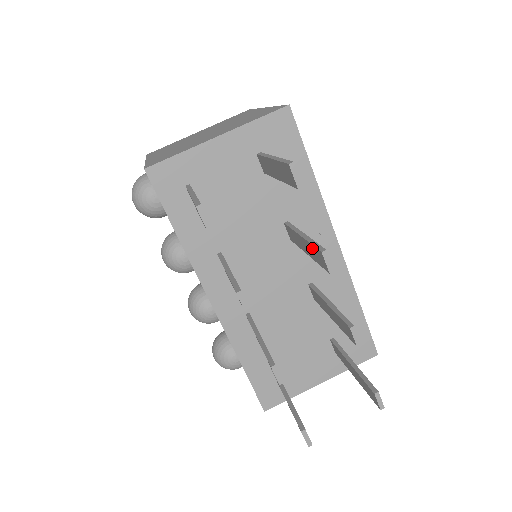
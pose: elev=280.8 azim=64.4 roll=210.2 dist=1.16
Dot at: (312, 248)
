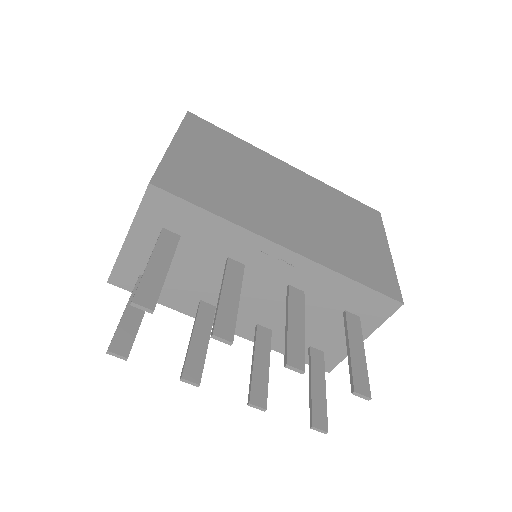
Dot at: (219, 318)
